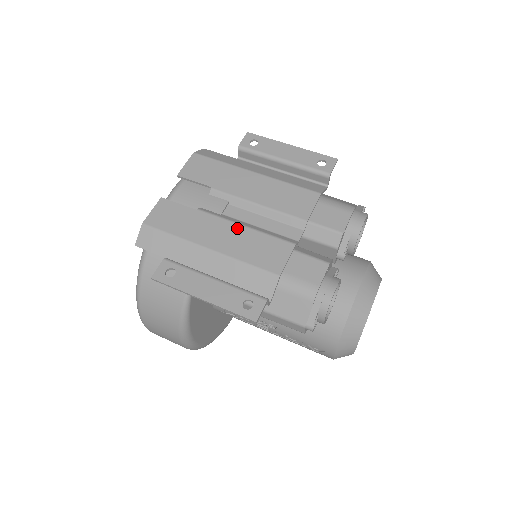
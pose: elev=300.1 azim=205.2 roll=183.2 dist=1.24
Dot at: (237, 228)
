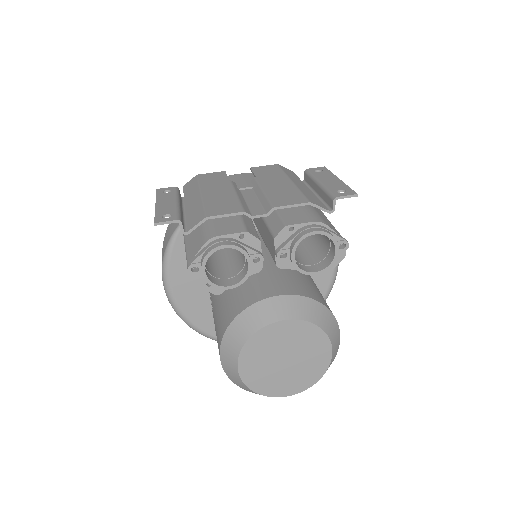
Dot at: (231, 193)
